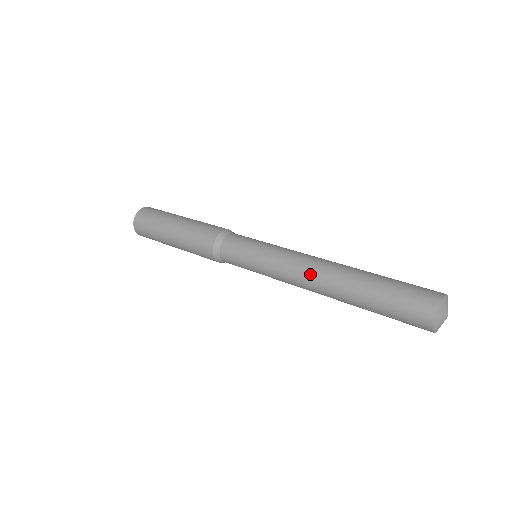
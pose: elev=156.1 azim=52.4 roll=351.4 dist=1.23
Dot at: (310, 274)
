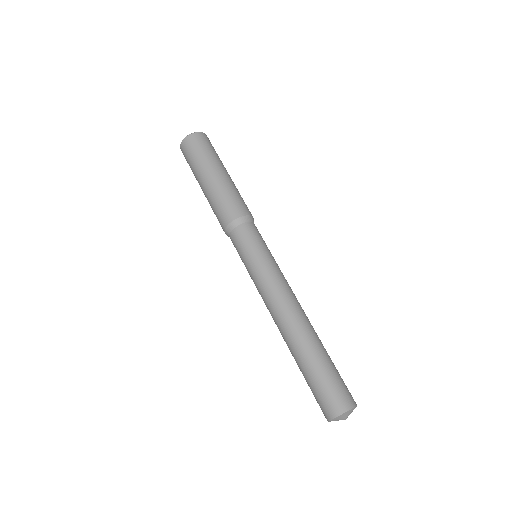
Dot at: occluded
